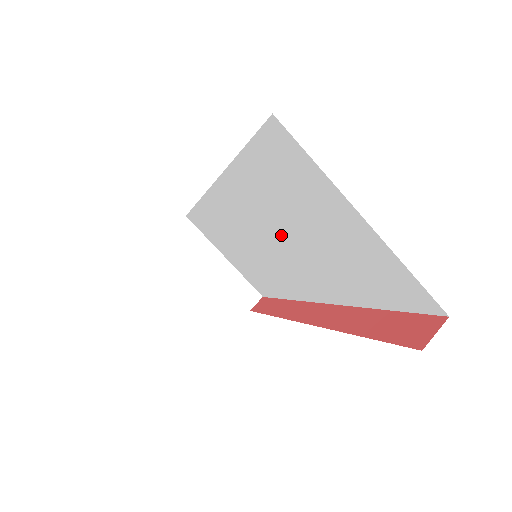
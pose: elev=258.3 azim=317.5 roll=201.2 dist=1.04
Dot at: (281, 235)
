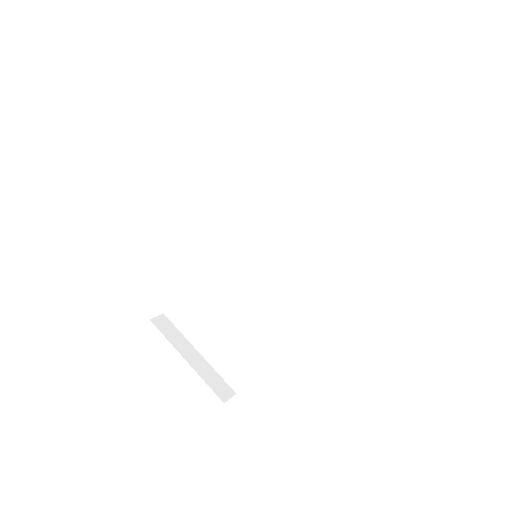
Dot at: (283, 211)
